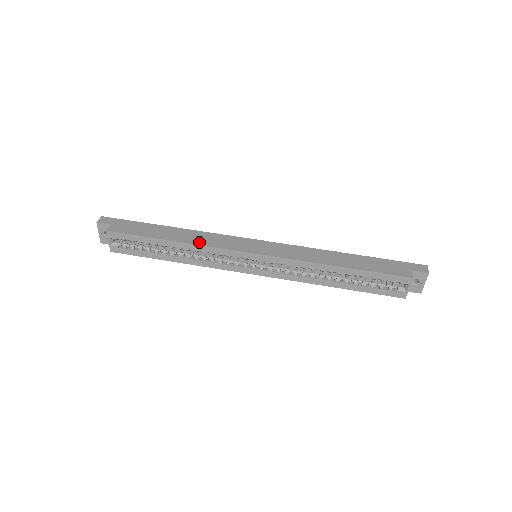
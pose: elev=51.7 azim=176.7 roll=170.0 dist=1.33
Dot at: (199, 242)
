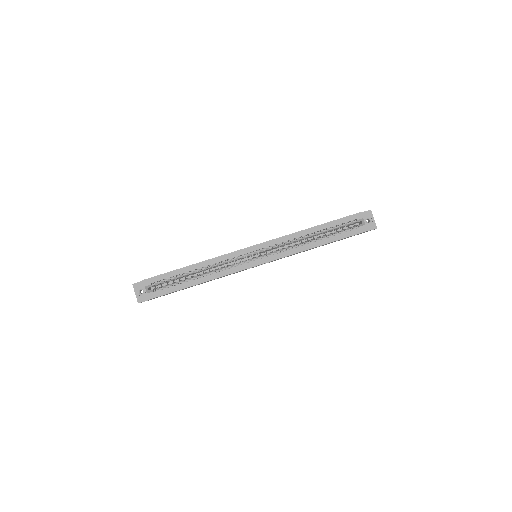
Dot at: (212, 258)
